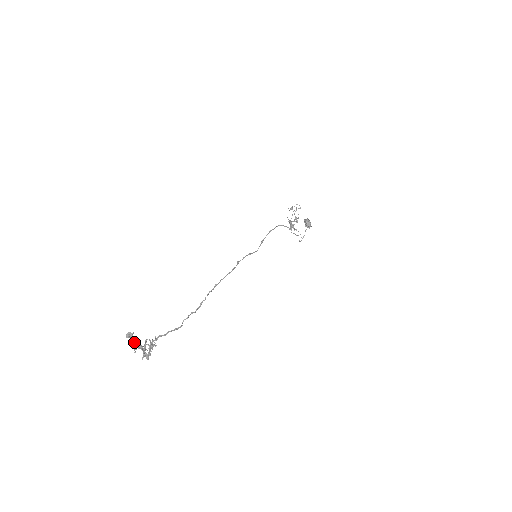
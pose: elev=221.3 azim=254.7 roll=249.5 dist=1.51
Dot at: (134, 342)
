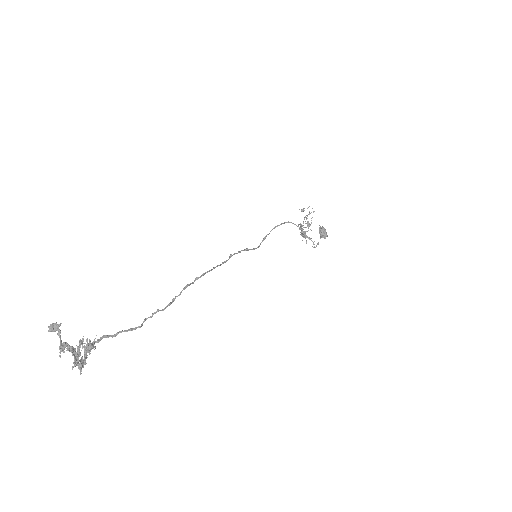
Dot at: (60, 339)
